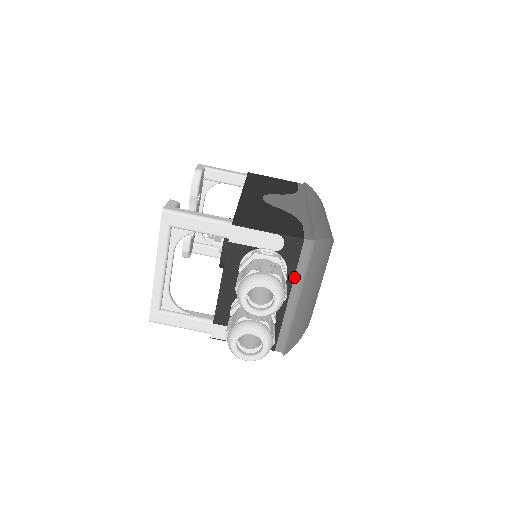
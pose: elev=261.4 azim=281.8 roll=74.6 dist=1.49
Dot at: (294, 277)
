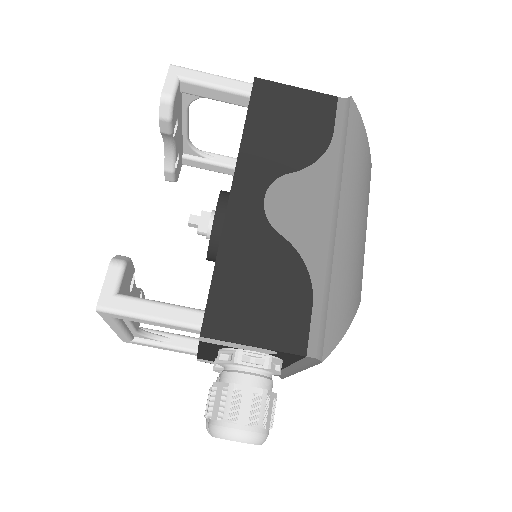
Dot at: (292, 364)
